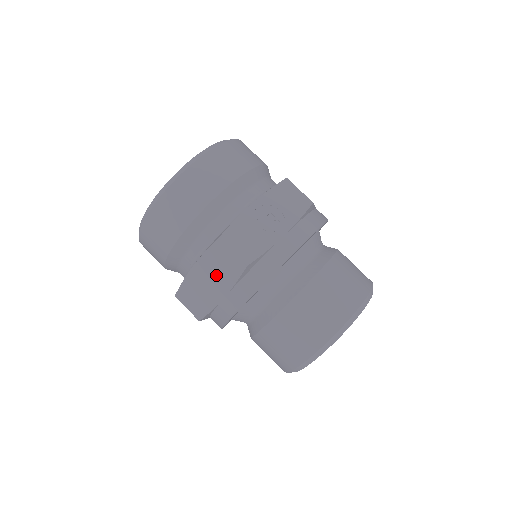
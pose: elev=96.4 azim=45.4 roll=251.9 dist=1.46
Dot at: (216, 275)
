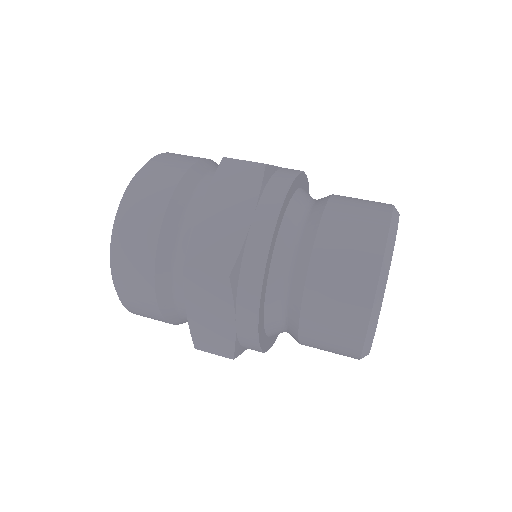
Dot at: (233, 197)
